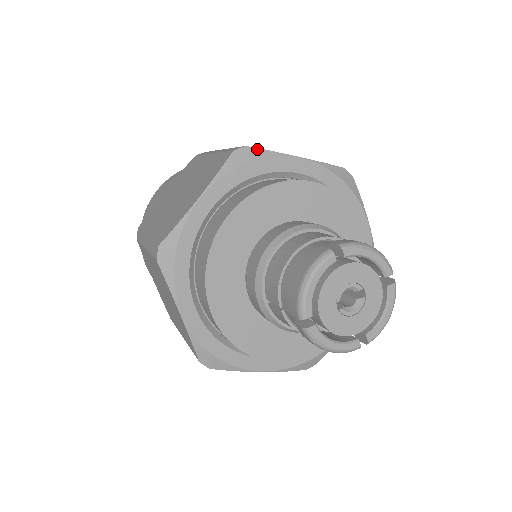
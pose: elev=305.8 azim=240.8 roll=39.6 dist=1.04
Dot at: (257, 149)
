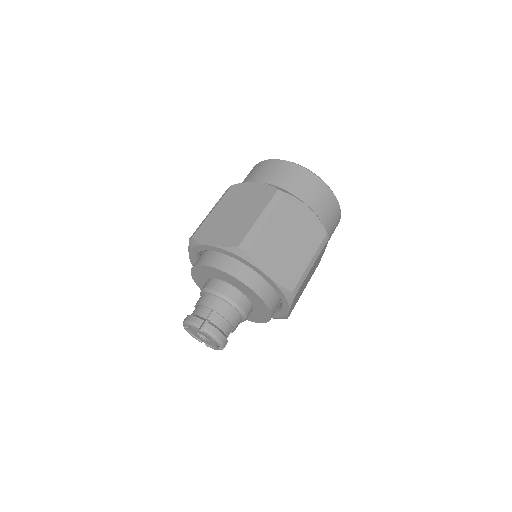
Dot at: (248, 256)
